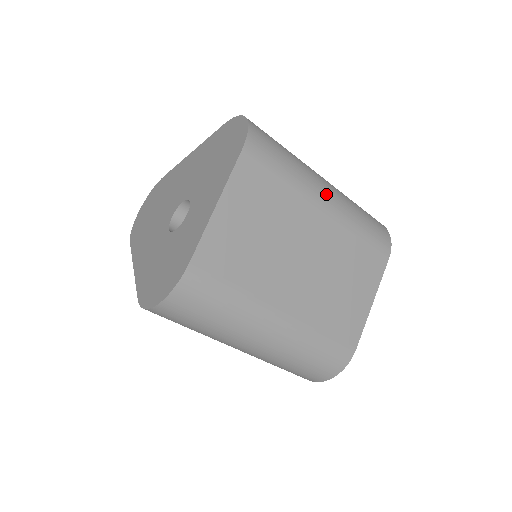
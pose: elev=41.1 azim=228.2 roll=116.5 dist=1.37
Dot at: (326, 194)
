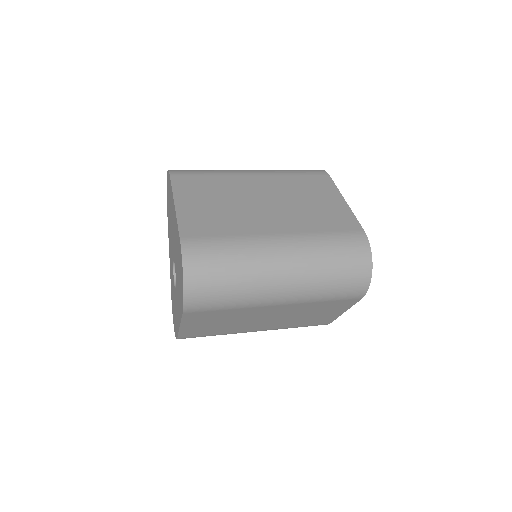
Dot at: (278, 297)
